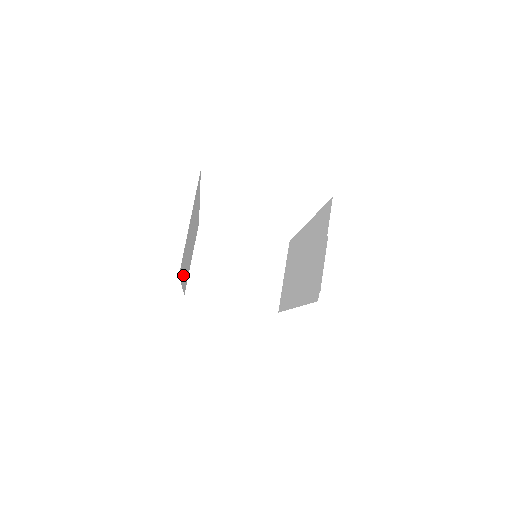
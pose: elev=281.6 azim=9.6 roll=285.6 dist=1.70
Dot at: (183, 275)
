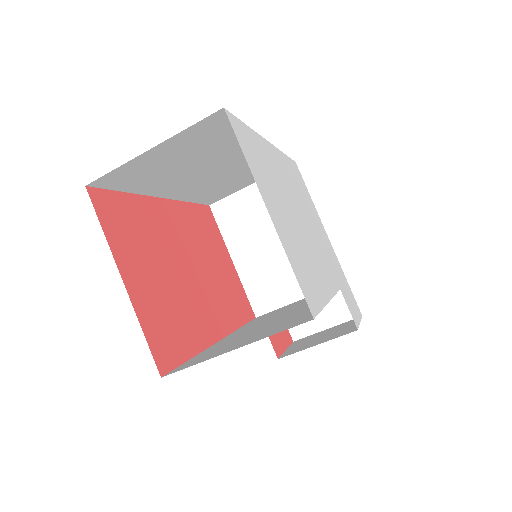
Dot at: (159, 189)
